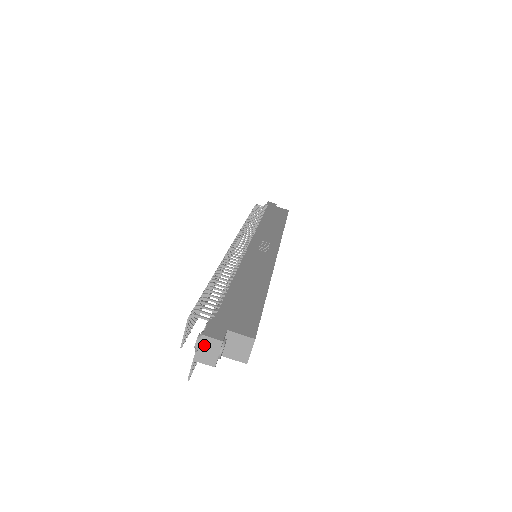
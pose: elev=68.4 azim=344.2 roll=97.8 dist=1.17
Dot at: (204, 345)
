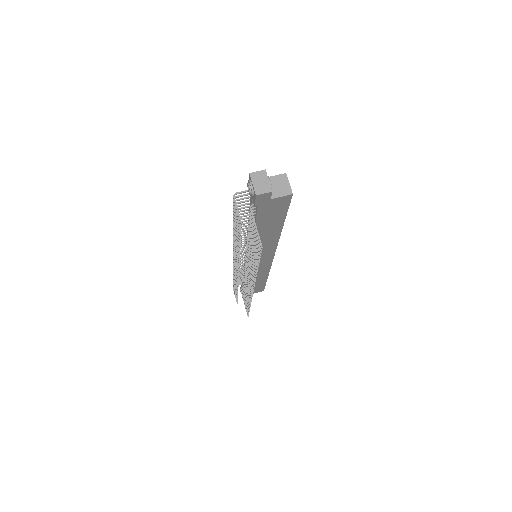
Dot at: (255, 180)
